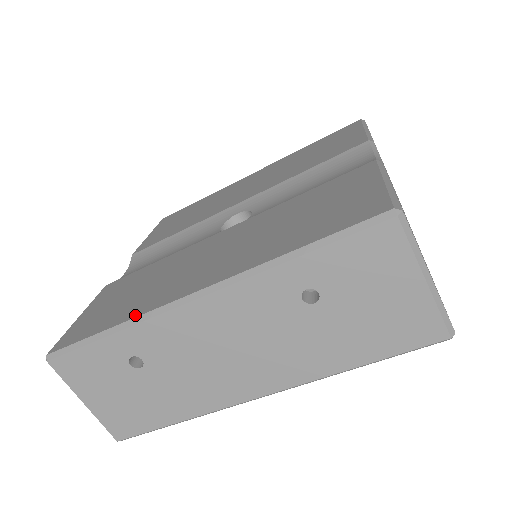
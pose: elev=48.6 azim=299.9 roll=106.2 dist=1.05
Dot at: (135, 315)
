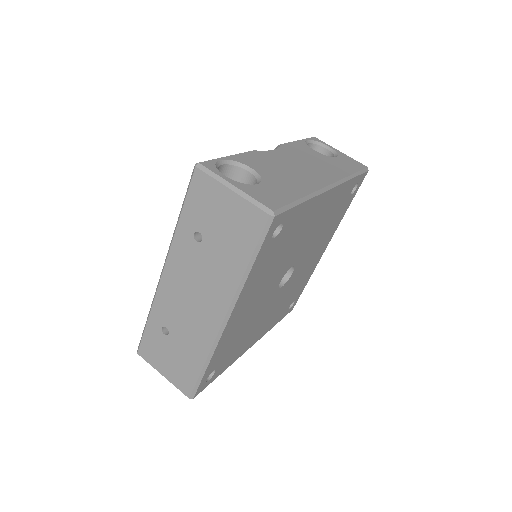
Dot at: occluded
